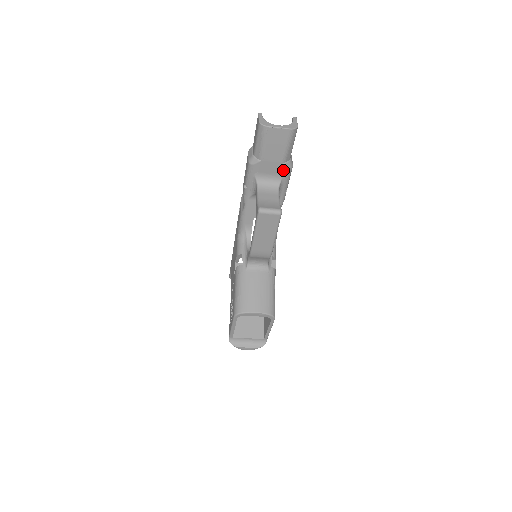
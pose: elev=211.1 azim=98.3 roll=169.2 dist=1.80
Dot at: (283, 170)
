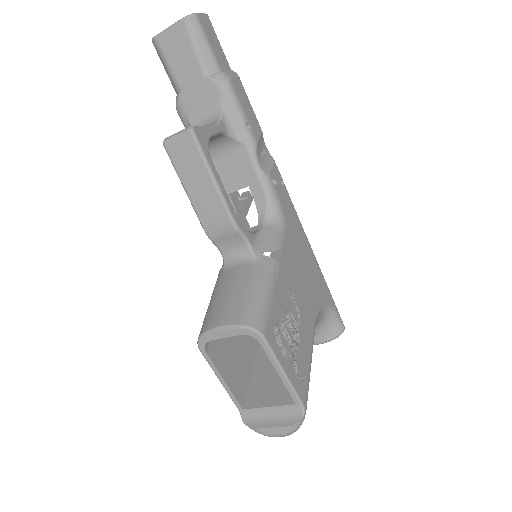
Dot at: (214, 90)
